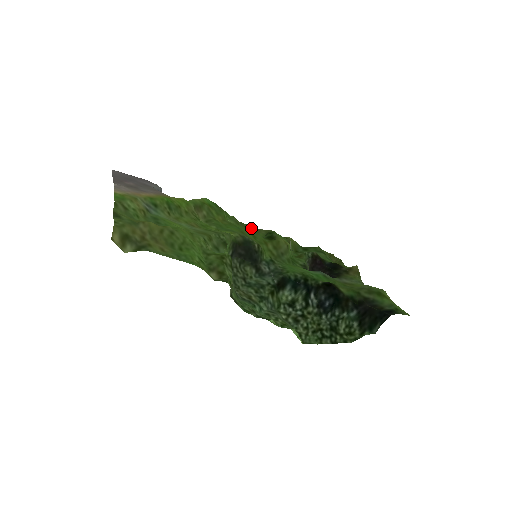
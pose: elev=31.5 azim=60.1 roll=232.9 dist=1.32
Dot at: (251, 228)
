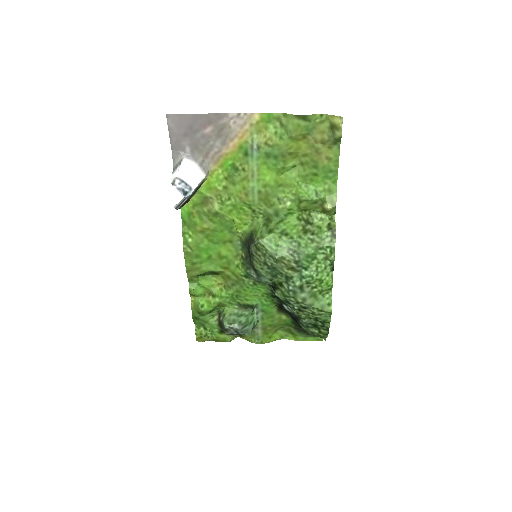
Dot at: (192, 263)
